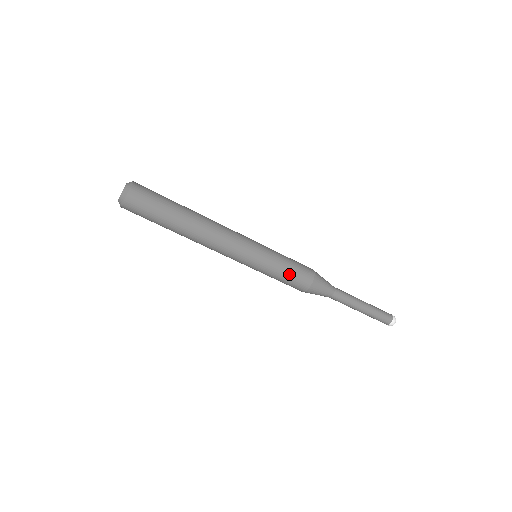
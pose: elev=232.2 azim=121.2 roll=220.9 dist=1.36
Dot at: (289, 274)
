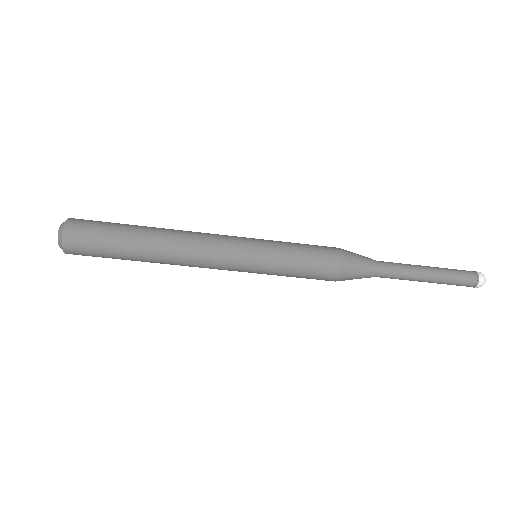
Dot at: (303, 275)
